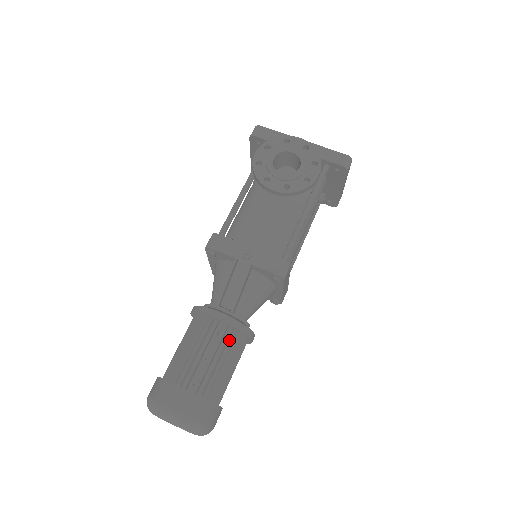
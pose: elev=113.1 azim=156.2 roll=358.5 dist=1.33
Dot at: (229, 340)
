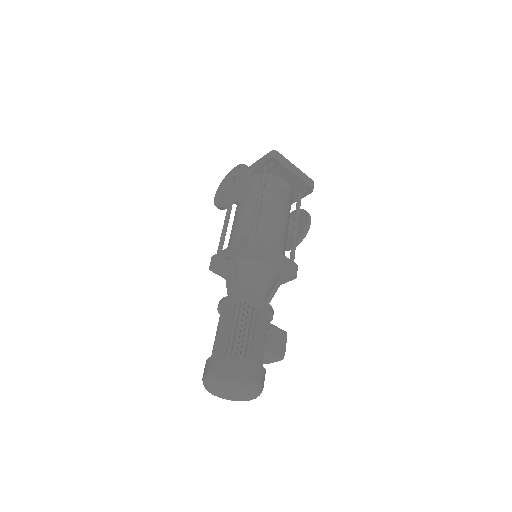
Dot at: (237, 311)
